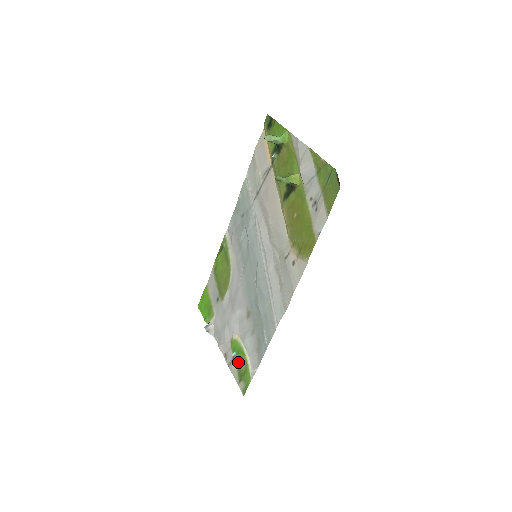
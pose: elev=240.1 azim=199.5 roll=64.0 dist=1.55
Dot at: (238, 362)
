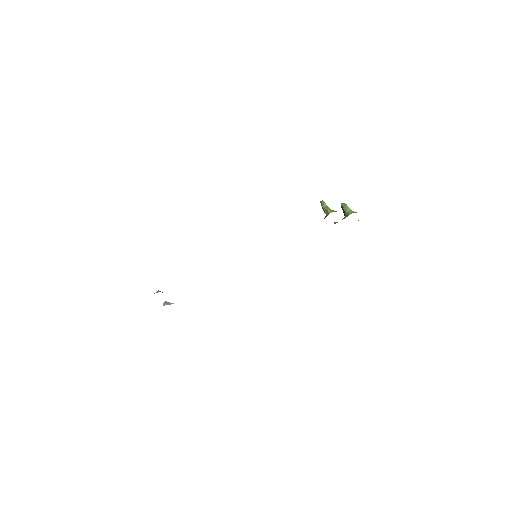
Dot at: (154, 293)
